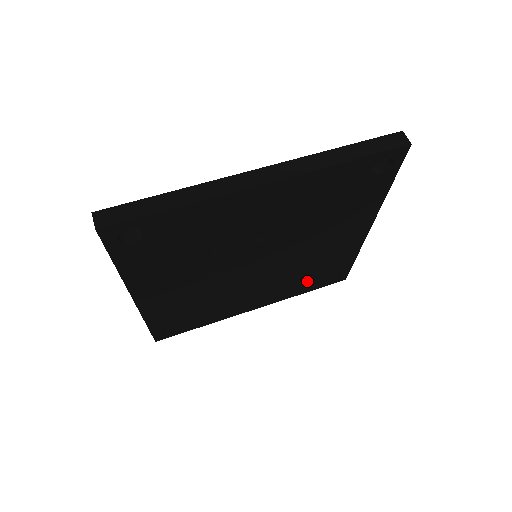
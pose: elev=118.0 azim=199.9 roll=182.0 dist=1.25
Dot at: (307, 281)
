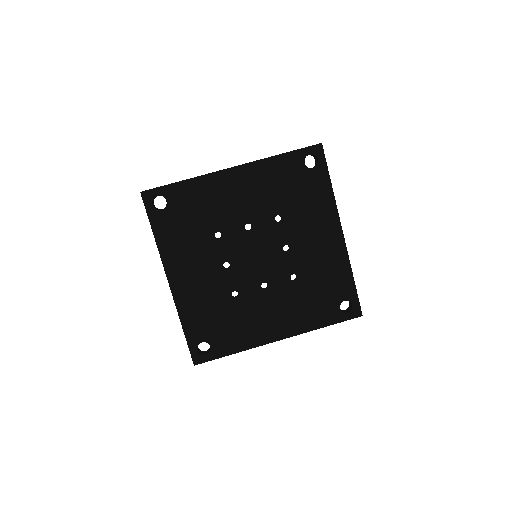
Dot at: (317, 304)
